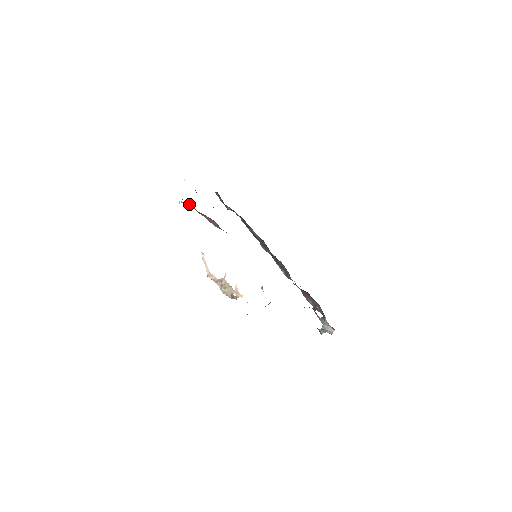
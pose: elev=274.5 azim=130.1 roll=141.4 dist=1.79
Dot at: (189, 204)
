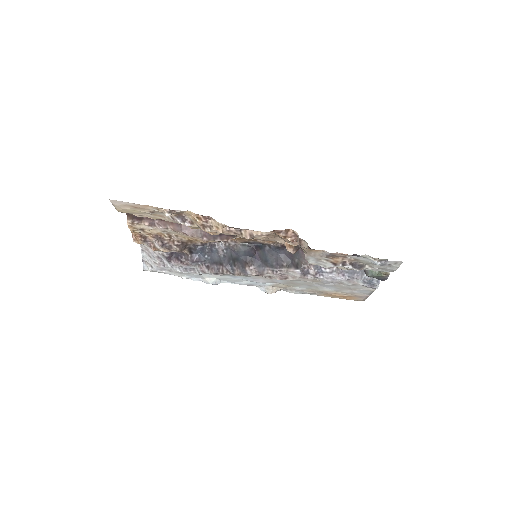
Dot at: (160, 222)
